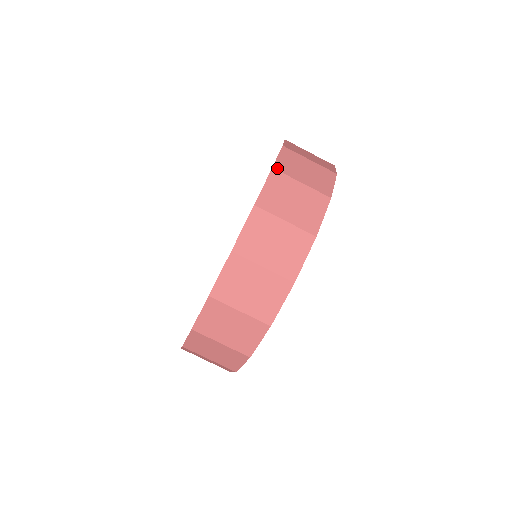
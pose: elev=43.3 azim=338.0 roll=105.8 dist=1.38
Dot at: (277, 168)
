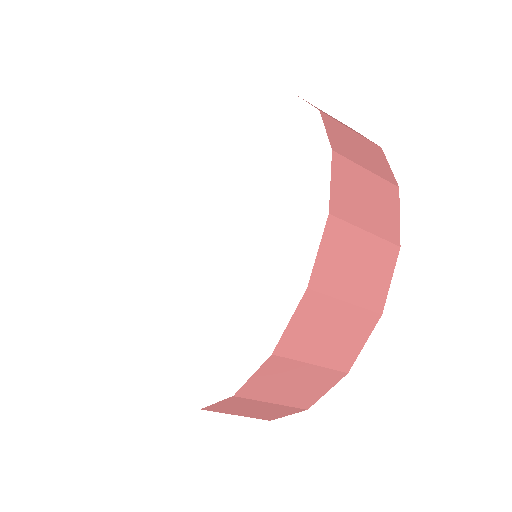
Dot at: occluded
